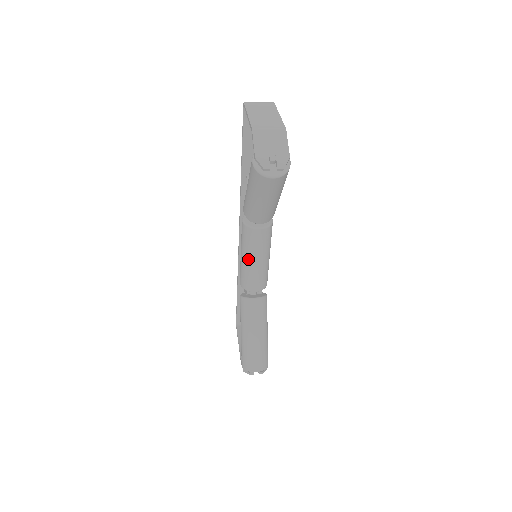
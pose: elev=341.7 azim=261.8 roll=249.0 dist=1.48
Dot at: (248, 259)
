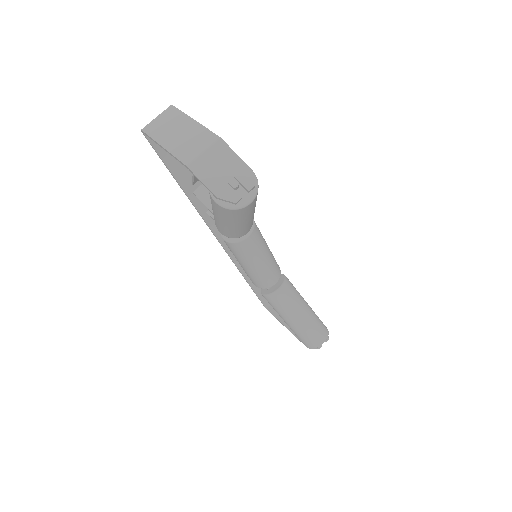
Dot at: (253, 266)
